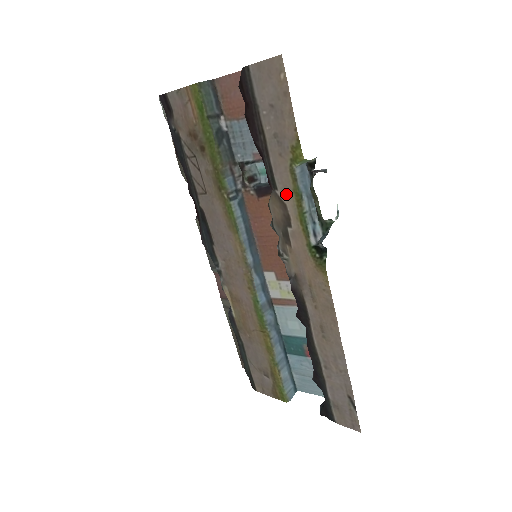
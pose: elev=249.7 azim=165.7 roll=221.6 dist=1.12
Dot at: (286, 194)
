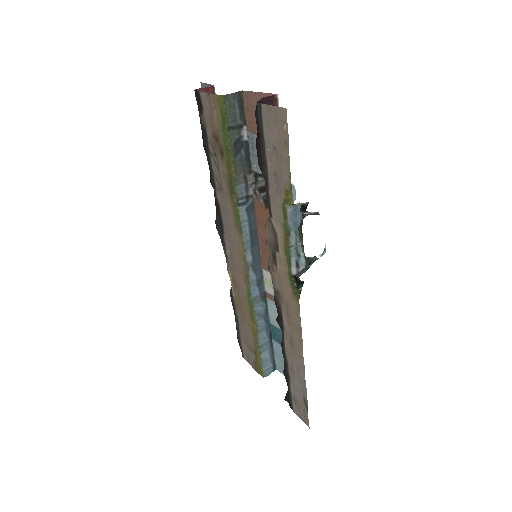
Dot at: (278, 225)
